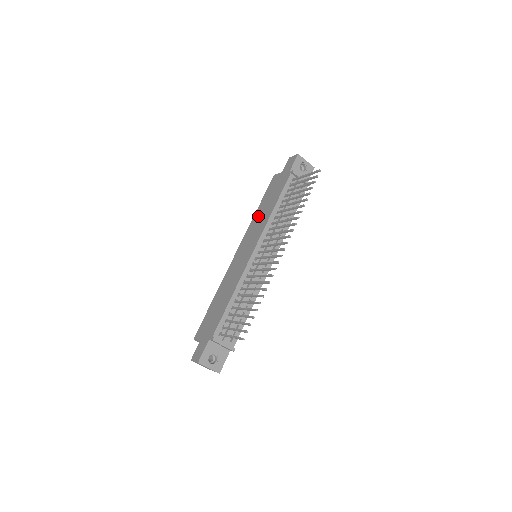
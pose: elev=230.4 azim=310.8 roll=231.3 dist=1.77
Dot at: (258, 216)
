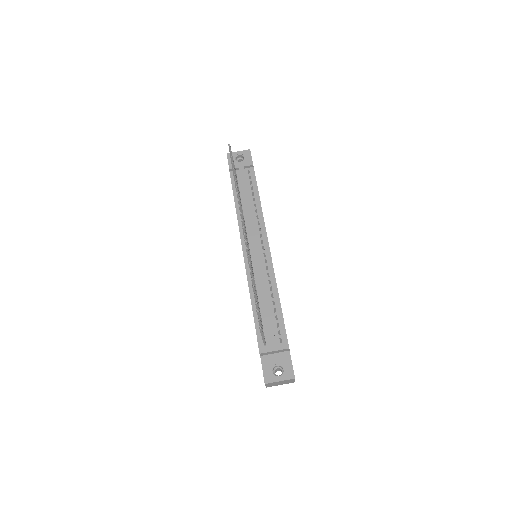
Dot at: occluded
